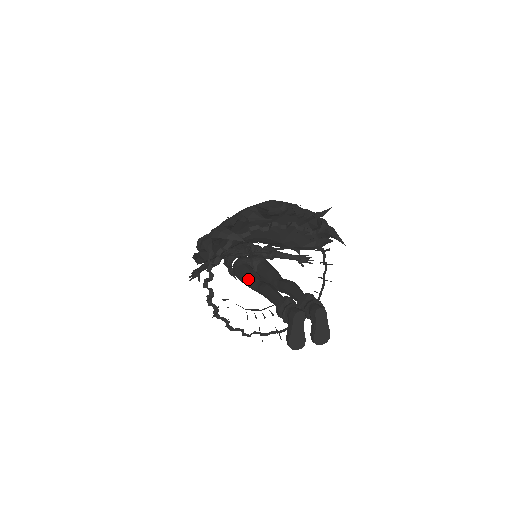
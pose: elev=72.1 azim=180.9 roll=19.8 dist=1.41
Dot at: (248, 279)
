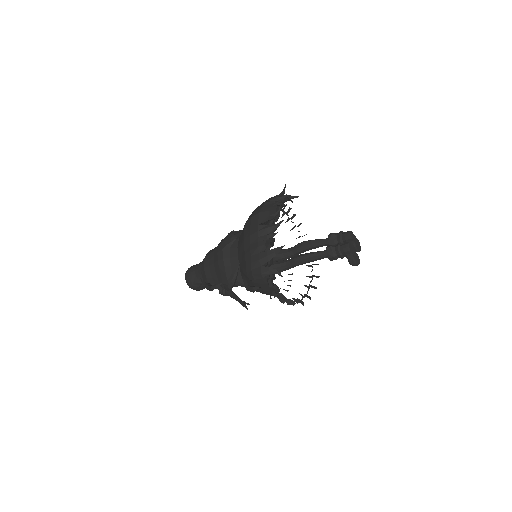
Dot at: occluded
